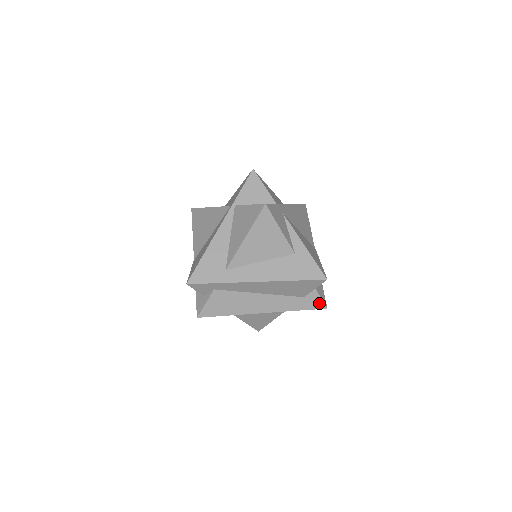
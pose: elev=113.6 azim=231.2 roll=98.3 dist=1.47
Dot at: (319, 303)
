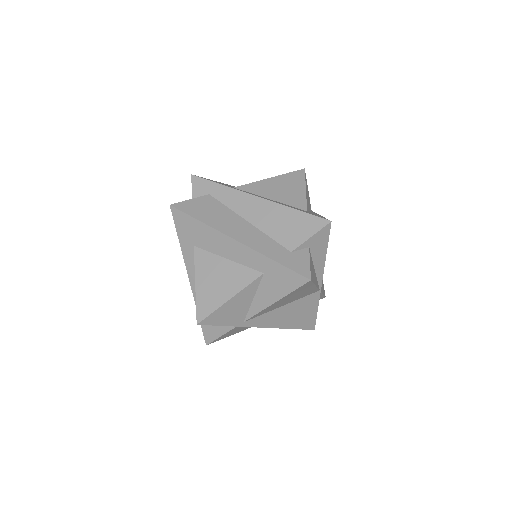
Dot at: (304, 269)
